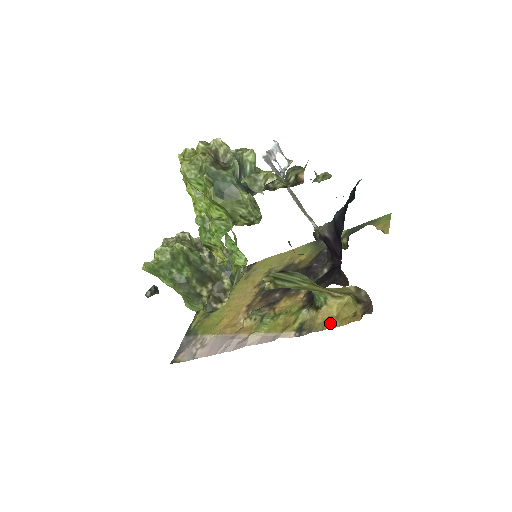
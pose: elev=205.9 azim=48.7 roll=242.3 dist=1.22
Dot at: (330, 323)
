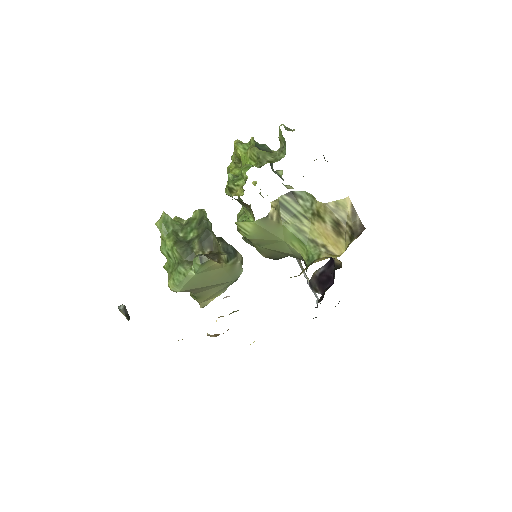
Dot at: occluded
